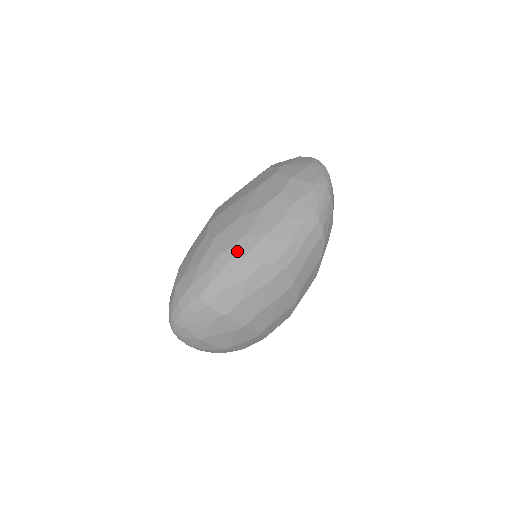
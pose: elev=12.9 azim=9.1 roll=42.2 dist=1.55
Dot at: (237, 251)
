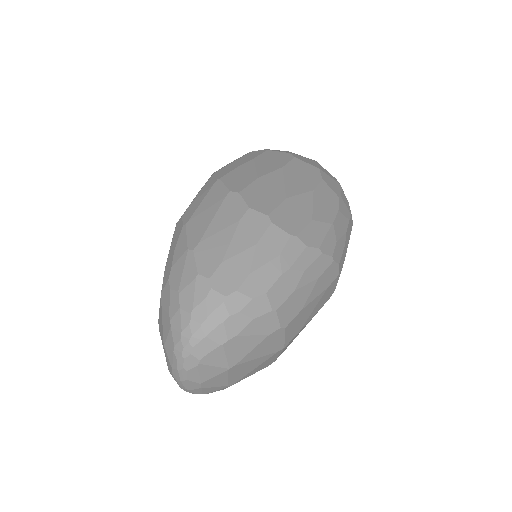
Dot at: (310, 238)
